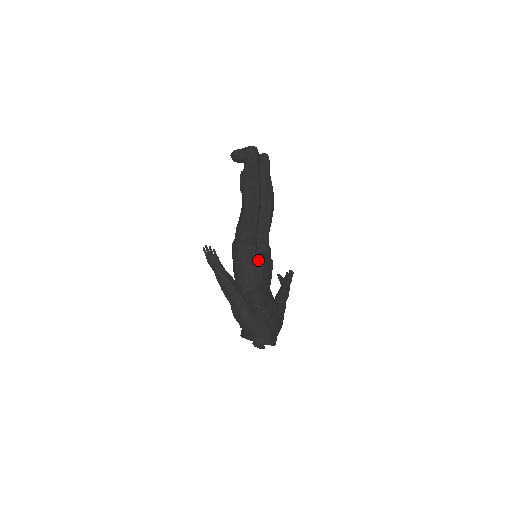
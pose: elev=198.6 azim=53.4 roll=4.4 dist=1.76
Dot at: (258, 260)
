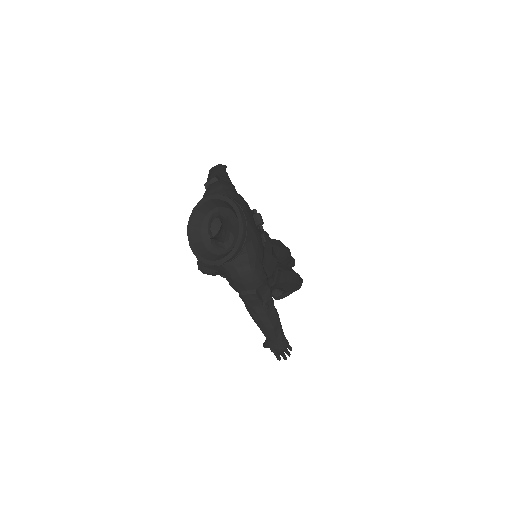
Dot at: occluded
